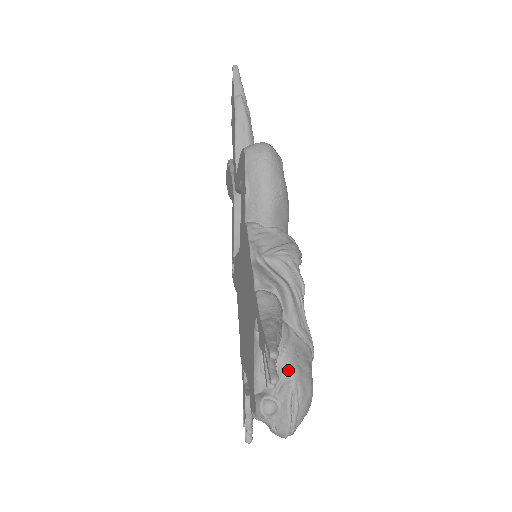
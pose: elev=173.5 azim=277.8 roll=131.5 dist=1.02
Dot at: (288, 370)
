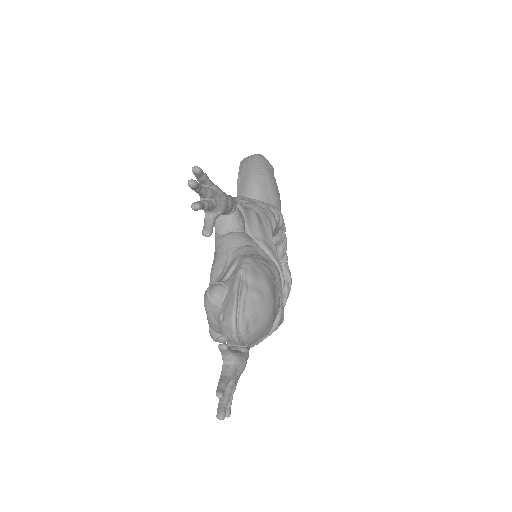
Dot at: (240, 258)
